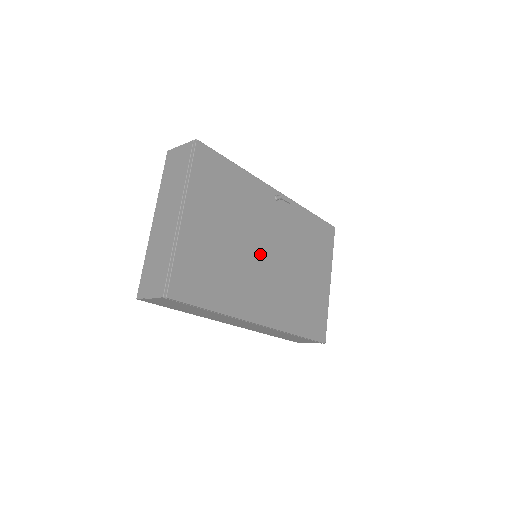
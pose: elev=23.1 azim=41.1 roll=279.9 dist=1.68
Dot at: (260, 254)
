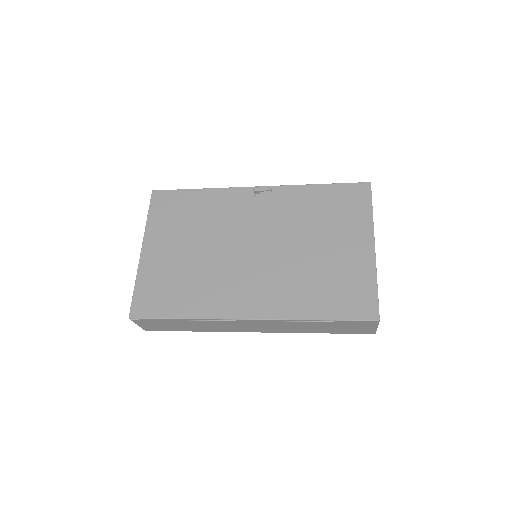
Dot at: (239, 252)
